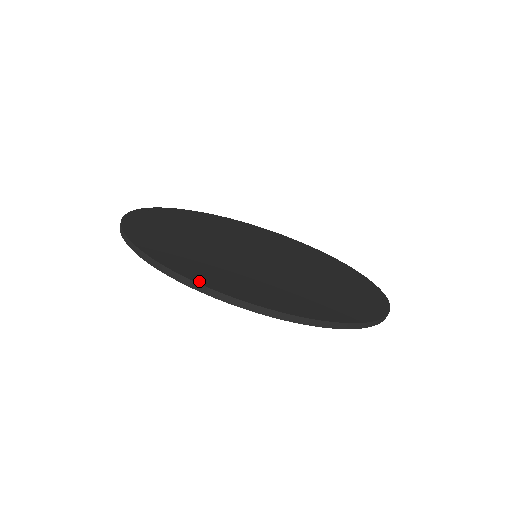
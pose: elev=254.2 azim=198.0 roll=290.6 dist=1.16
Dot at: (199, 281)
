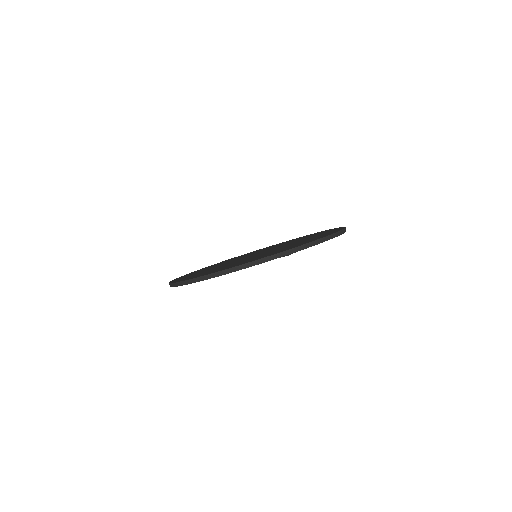
Dot at: (196, 277)
